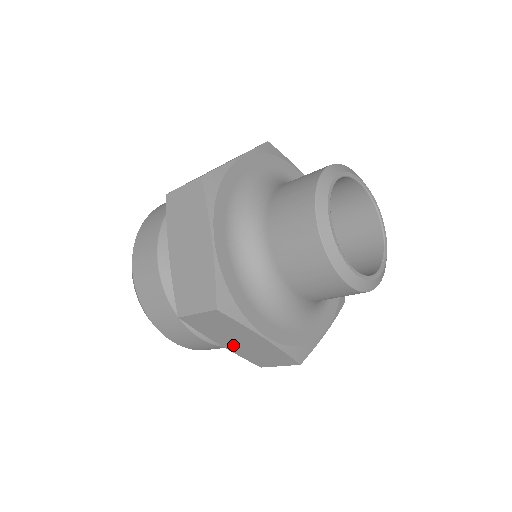
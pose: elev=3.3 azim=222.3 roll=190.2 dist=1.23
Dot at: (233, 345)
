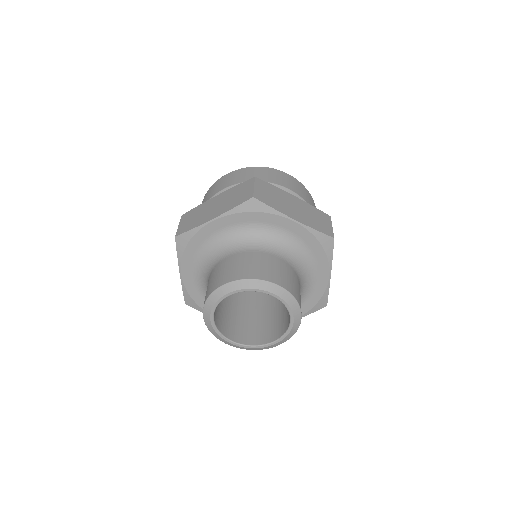
Dot at: occluded
